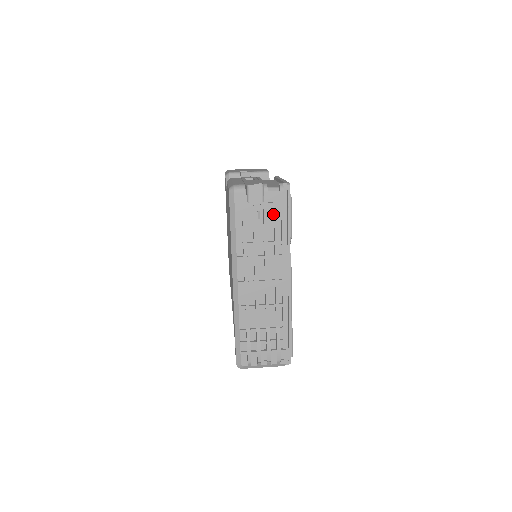
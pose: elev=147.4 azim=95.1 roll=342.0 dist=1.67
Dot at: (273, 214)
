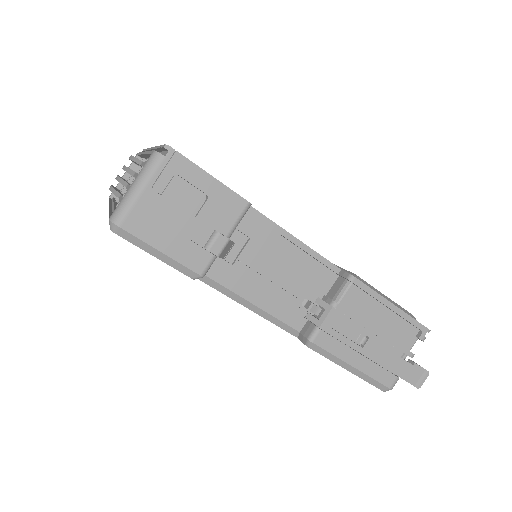
Dot at: occluded
